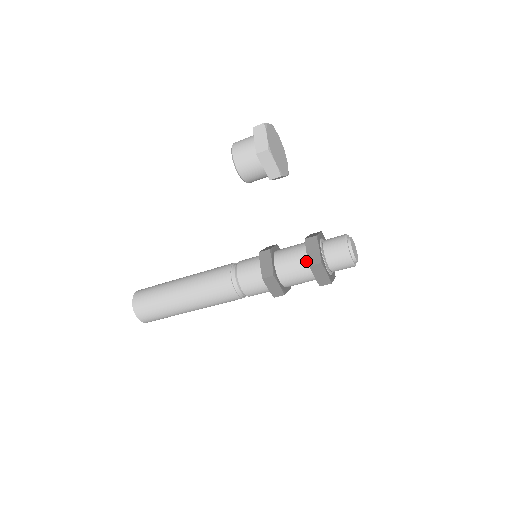
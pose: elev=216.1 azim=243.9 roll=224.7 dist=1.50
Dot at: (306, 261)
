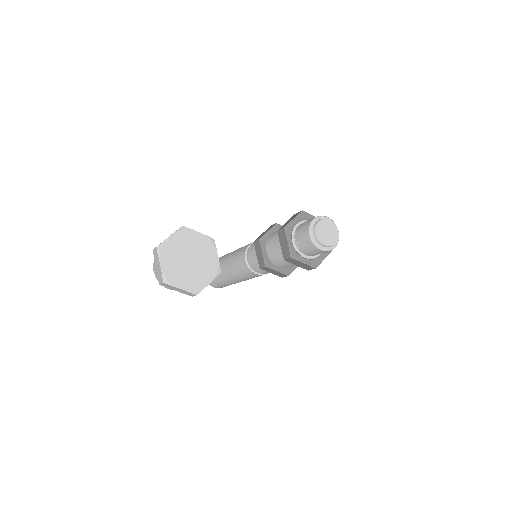
Dot at: occluded
